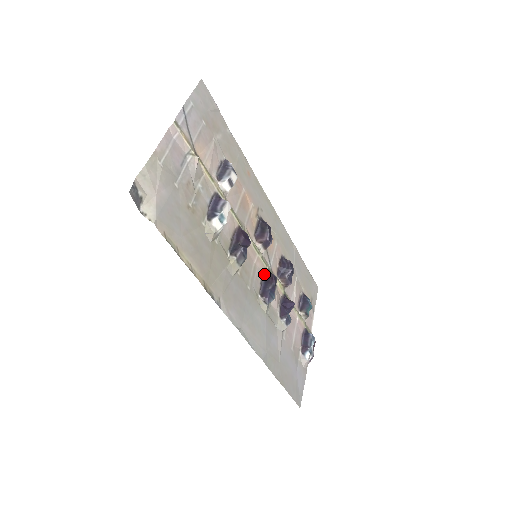
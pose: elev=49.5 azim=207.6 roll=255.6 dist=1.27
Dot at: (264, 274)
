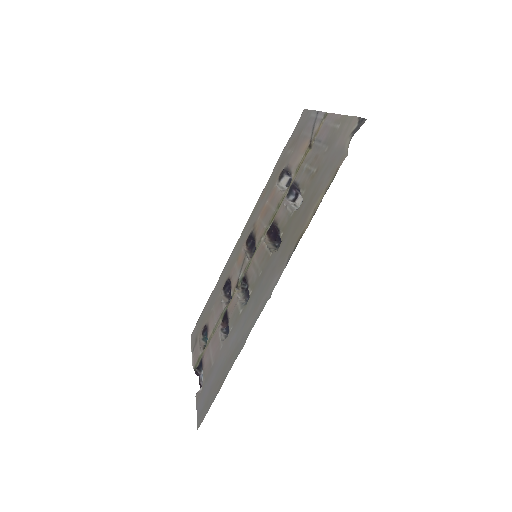
Dot at: (245, 276)
